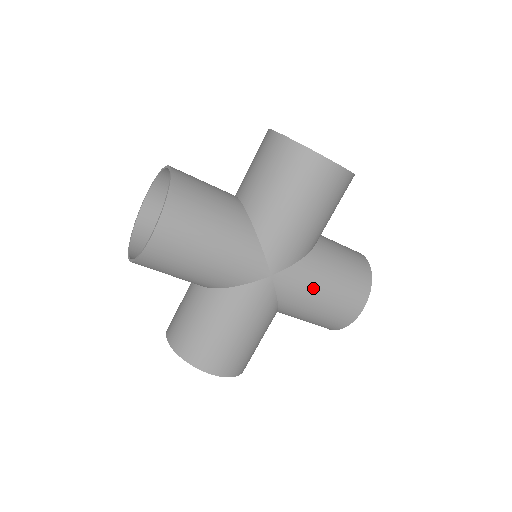
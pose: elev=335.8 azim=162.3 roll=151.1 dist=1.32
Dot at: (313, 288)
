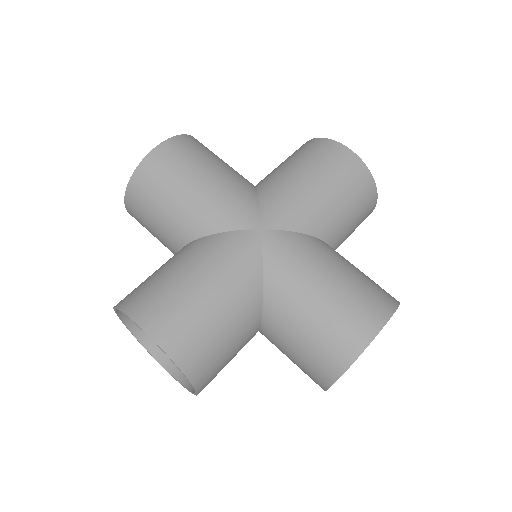
Dot at: (311, 266)
